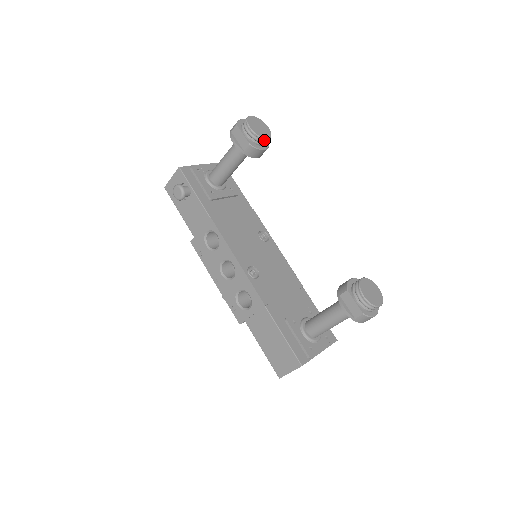
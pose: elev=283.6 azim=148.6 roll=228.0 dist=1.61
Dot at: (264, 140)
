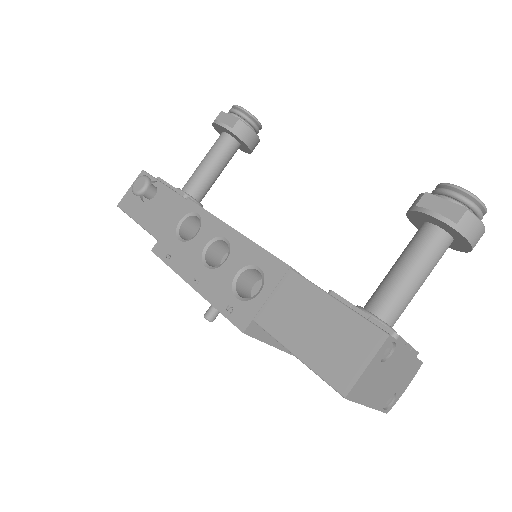
Dot at: (255, 123)
